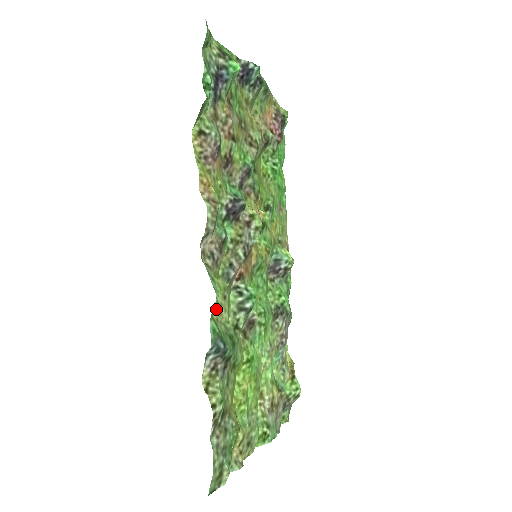
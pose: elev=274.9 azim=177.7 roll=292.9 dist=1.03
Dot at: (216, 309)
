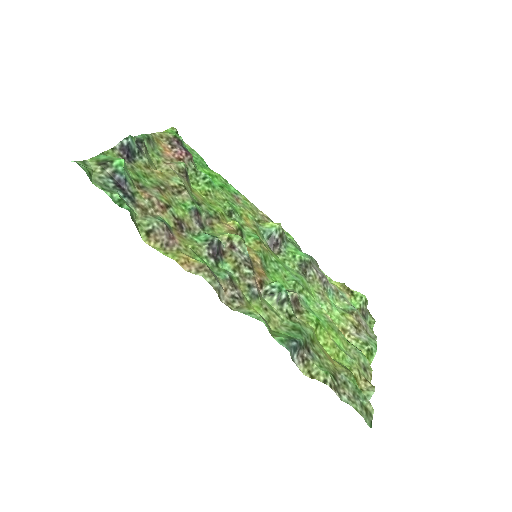
Dot at: (269, 323)
